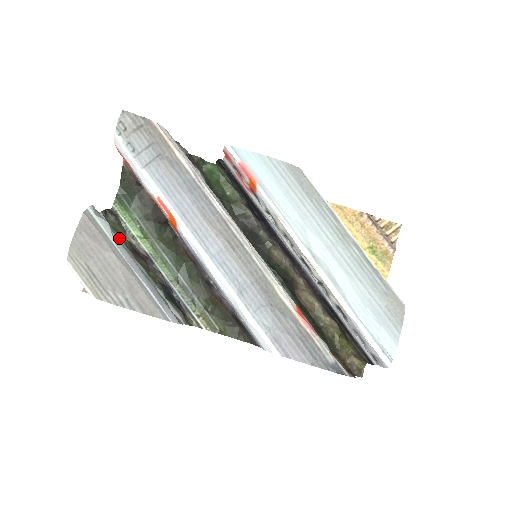
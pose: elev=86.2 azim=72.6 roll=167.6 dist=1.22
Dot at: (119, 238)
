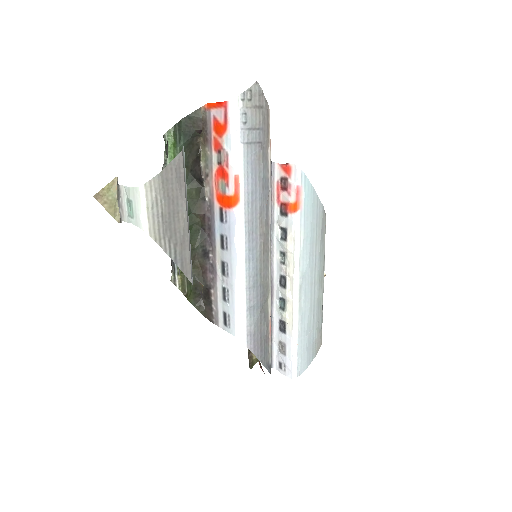
Dot at: occluded
